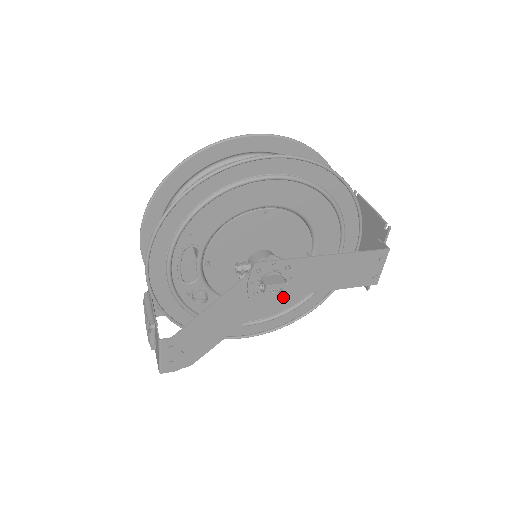
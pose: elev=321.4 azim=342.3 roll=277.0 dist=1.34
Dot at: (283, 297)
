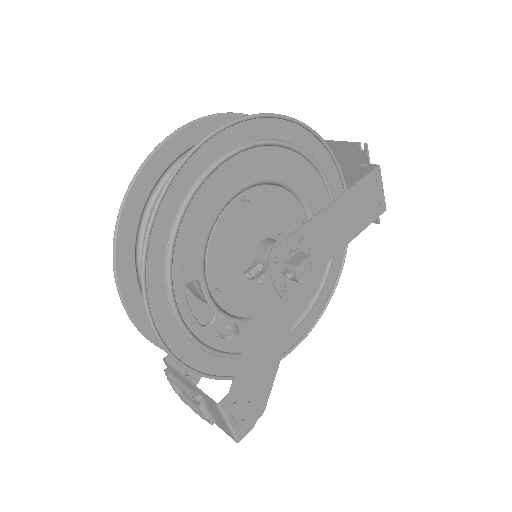
Dot at: (306, 282)
